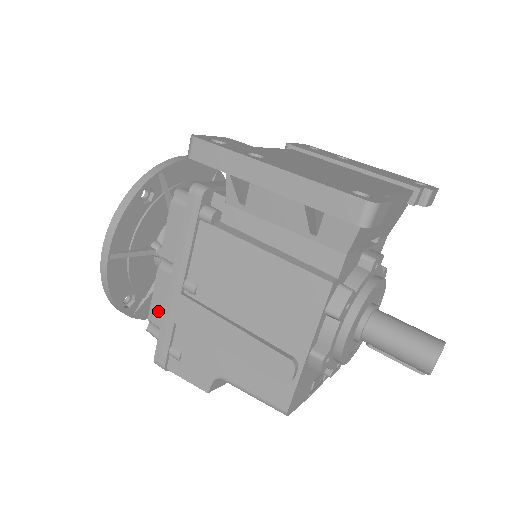
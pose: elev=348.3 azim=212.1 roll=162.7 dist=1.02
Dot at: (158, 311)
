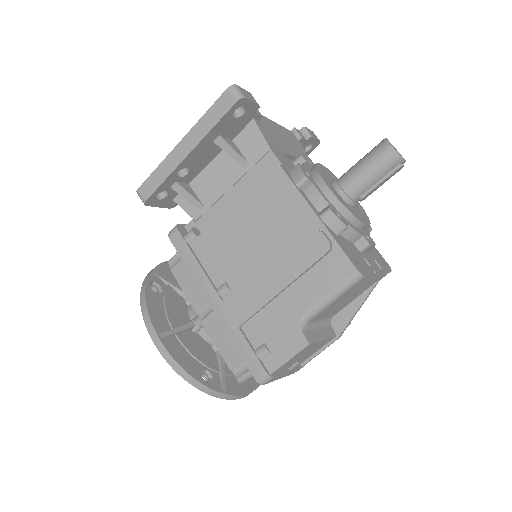
Dot at: (229, 351)
